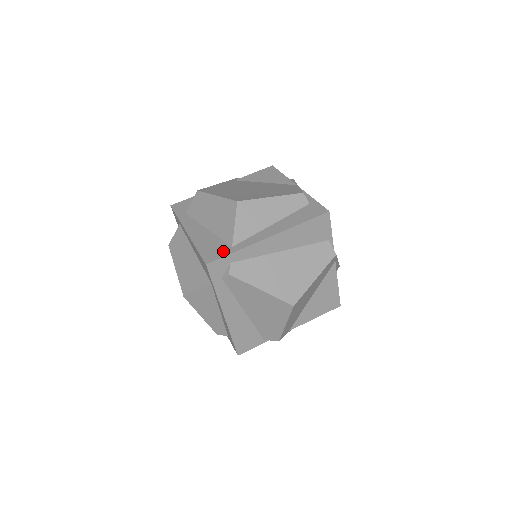
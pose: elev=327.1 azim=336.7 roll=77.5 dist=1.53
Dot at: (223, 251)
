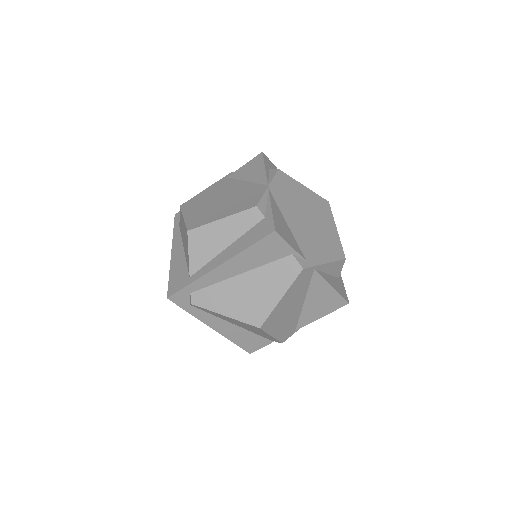
Dot at: (182, 282)
